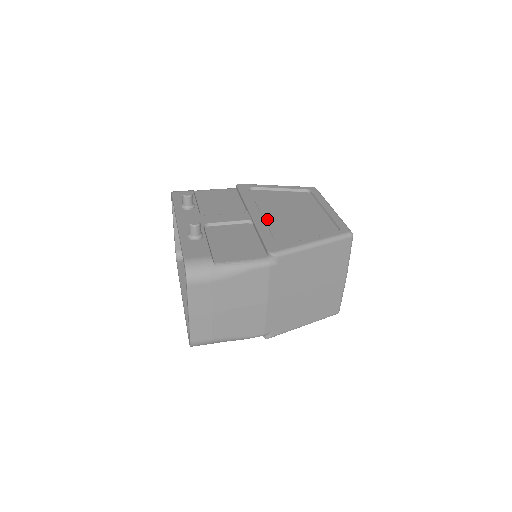
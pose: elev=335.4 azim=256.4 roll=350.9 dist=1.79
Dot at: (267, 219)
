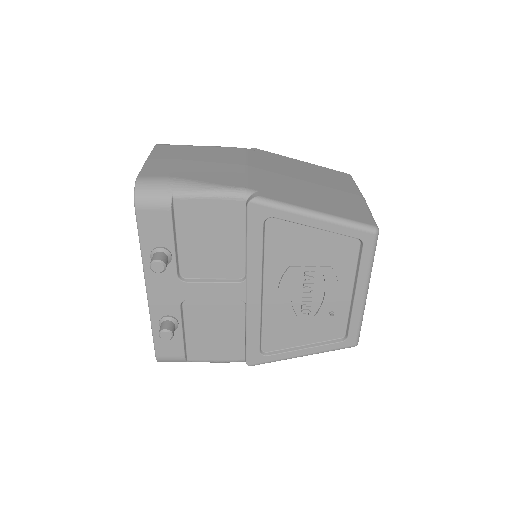
Dot at: occluded
